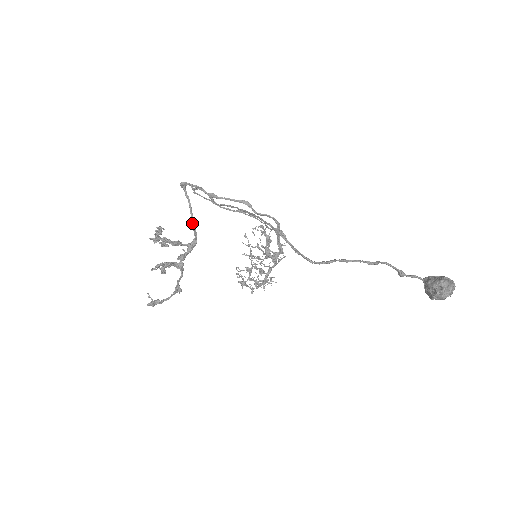
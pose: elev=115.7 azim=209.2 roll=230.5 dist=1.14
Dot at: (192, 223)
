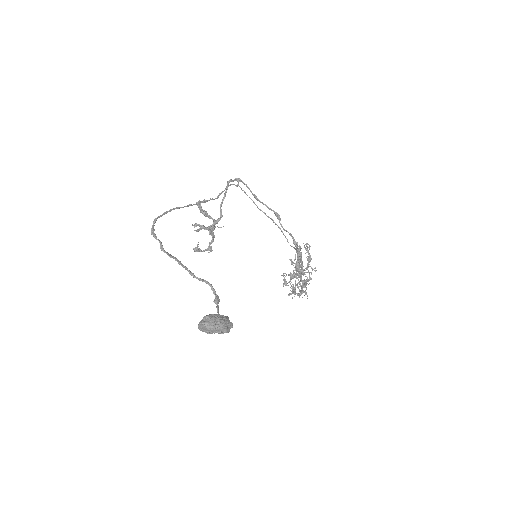
Dot at: (220, 207)
